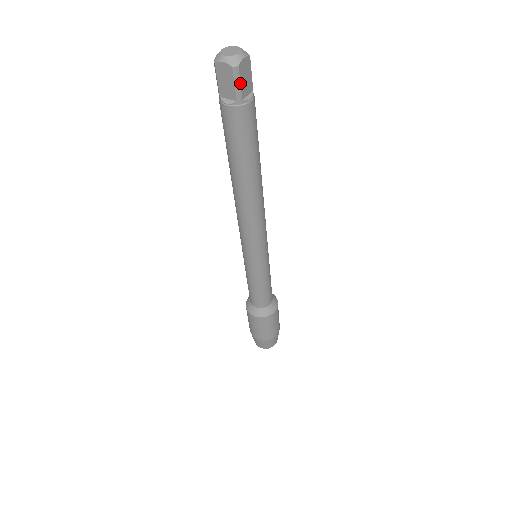
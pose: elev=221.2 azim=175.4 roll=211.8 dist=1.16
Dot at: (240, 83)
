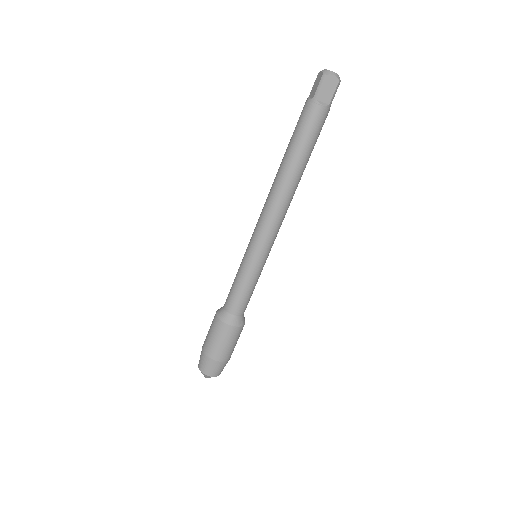
Dot at: (322, 87)
